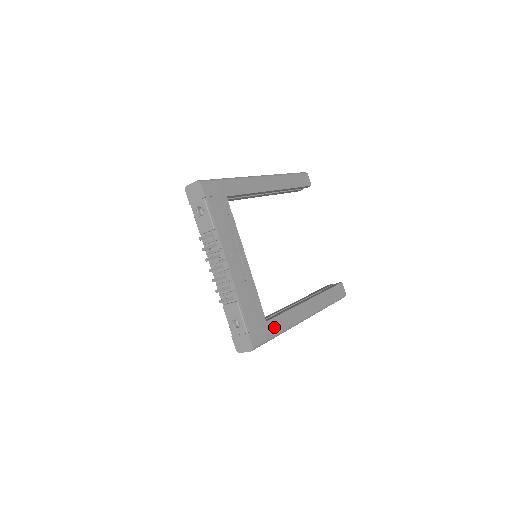
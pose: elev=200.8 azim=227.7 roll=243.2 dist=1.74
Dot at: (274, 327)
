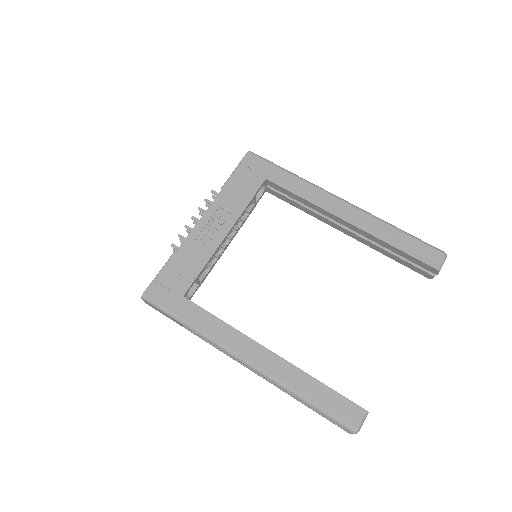
Dot at: (186, 311)
